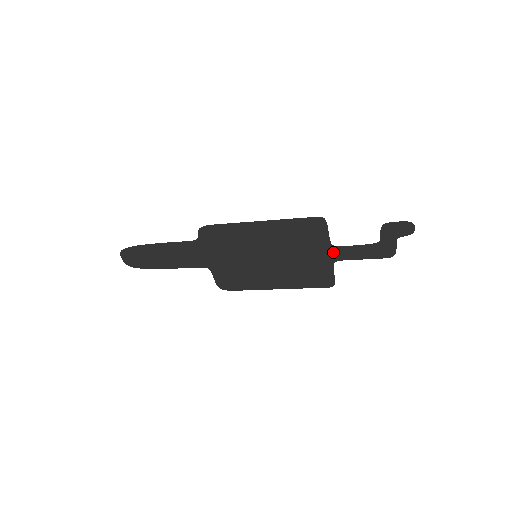
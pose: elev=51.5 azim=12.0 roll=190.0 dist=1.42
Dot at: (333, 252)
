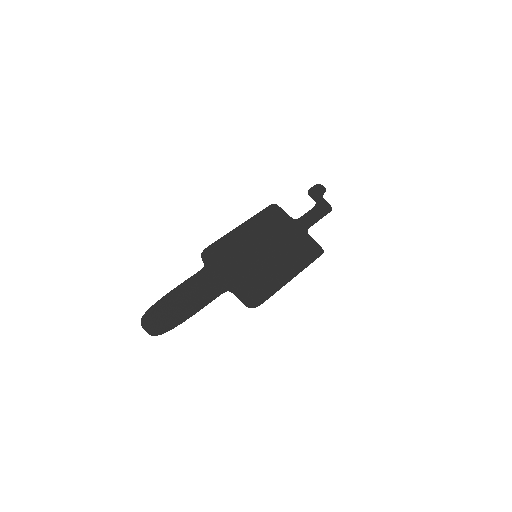
Dot at: (300, 224)
